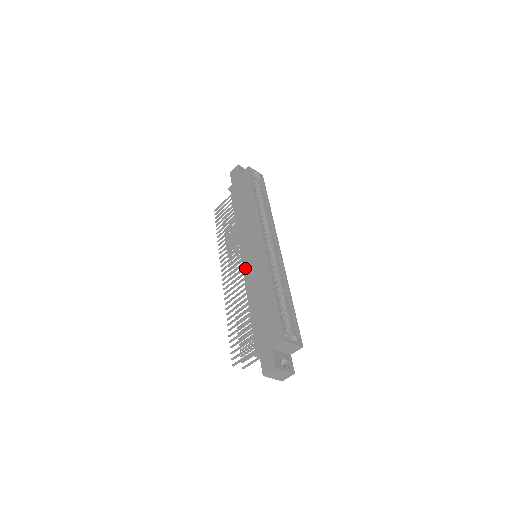
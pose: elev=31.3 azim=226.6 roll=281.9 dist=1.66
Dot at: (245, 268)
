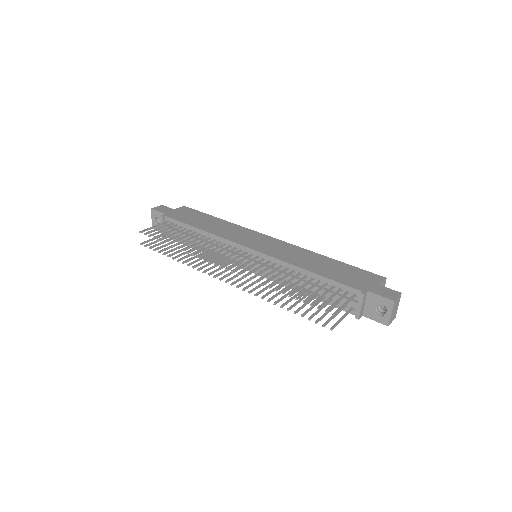
Dot at: (268, 252)
